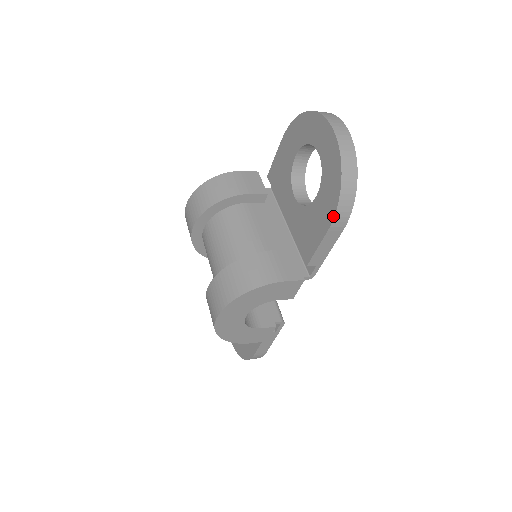
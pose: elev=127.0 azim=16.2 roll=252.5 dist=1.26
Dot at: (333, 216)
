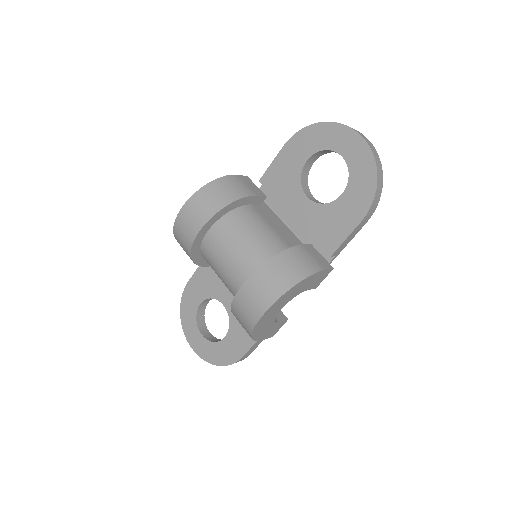
Dot at: (368, 209)
